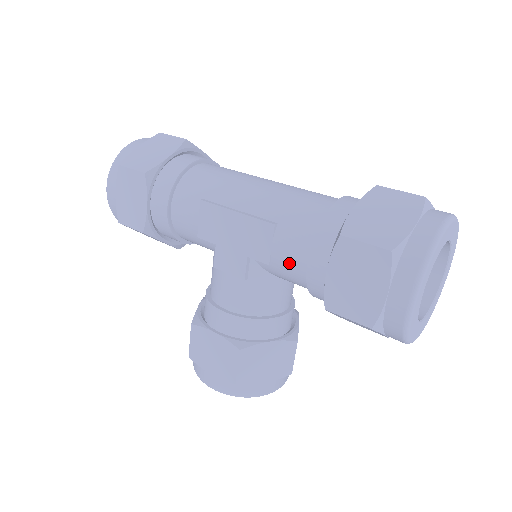
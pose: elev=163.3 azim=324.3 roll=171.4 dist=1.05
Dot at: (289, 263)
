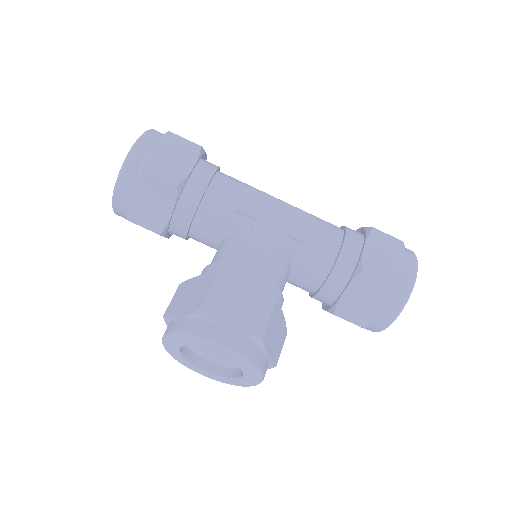
Dot at: (323, 244)
